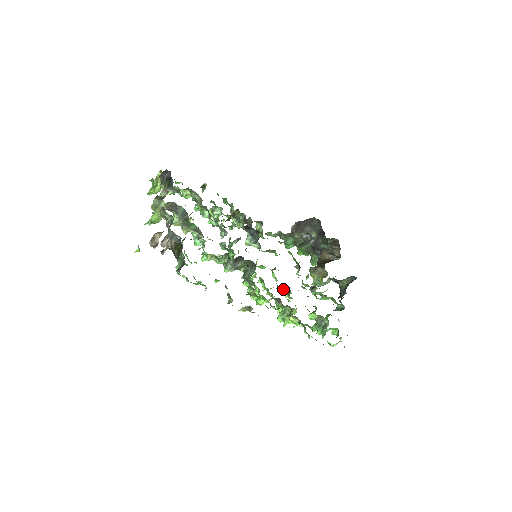
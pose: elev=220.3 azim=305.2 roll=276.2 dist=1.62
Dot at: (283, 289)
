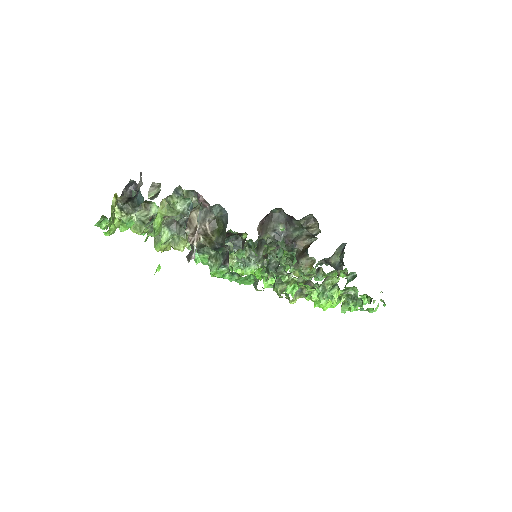
Dot at: occluded
